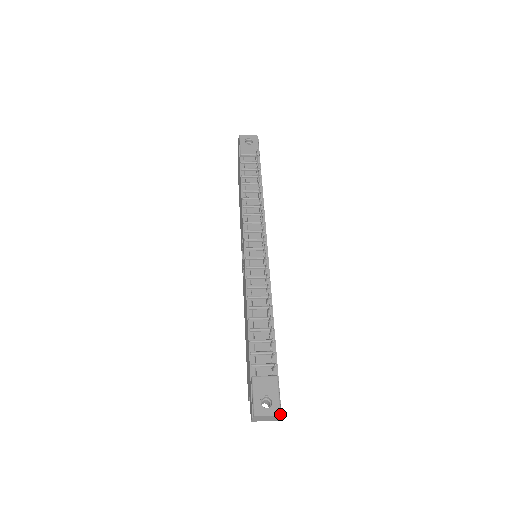
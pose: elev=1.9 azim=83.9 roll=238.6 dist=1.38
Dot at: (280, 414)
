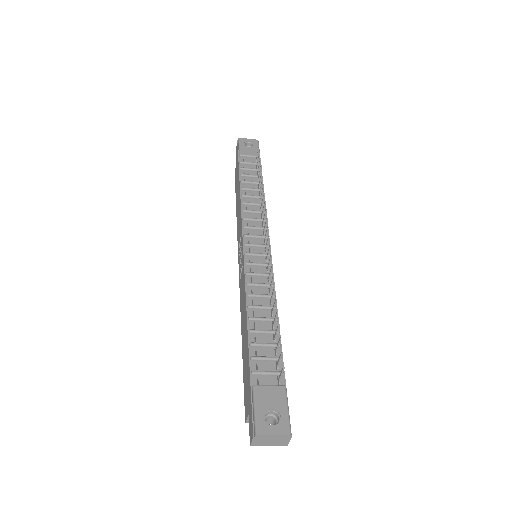
Dot at: (290, 433)
